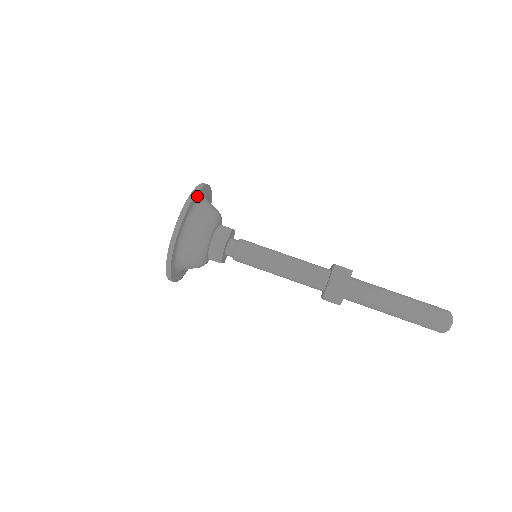
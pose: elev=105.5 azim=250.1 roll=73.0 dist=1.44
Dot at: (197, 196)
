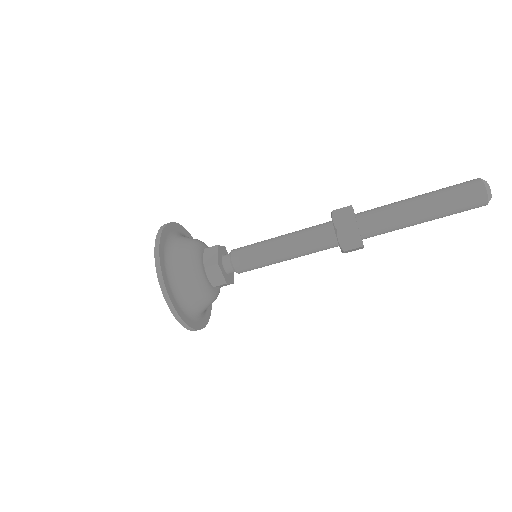
Dot at: (167, 282)
